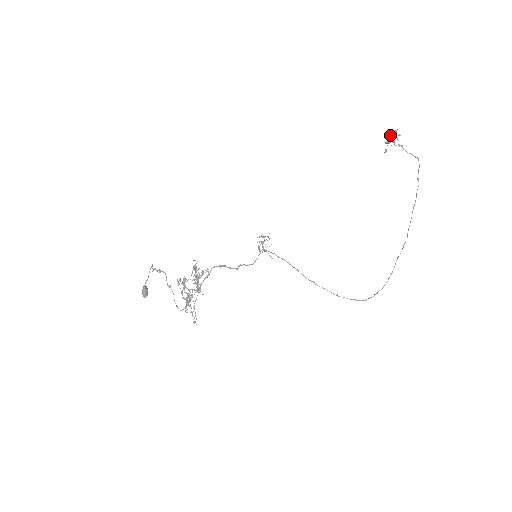
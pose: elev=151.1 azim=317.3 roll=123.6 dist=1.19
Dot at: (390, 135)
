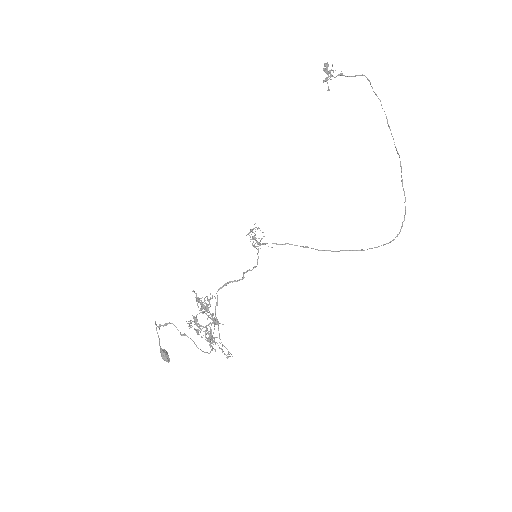
Dot at: (324, 71)
